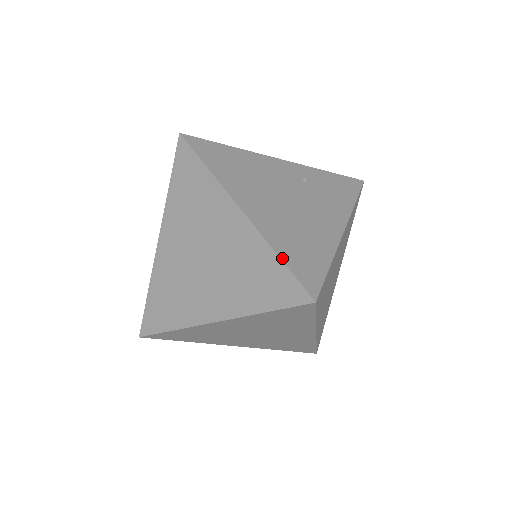
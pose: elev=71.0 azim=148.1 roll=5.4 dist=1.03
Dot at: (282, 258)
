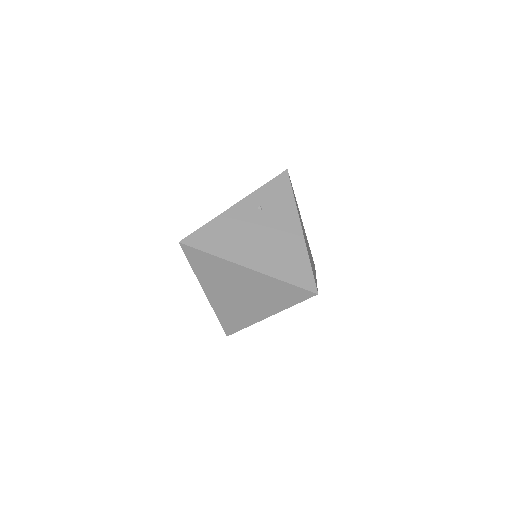
Dot at: (287, 282)
